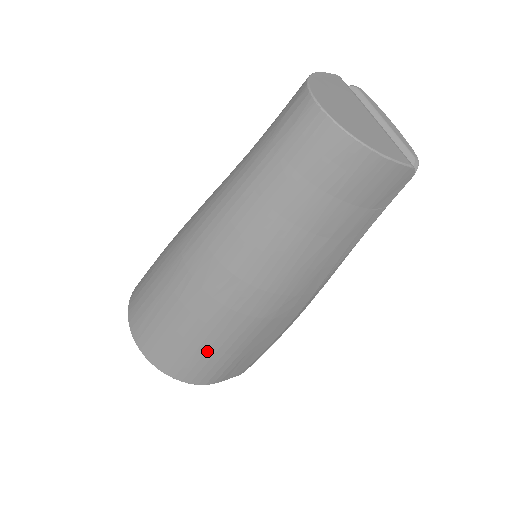
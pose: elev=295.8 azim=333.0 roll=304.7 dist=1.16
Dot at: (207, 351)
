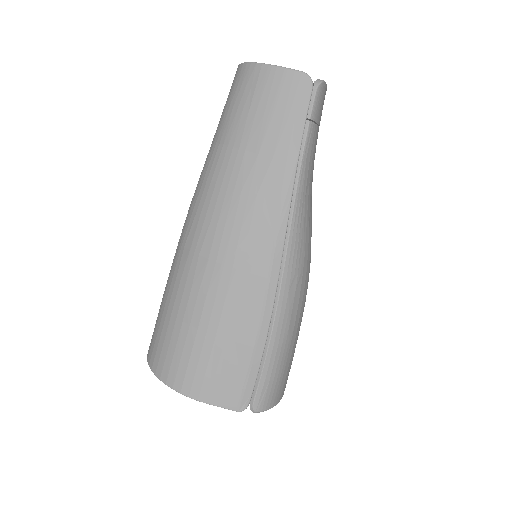
Dot at: (183, 323)
